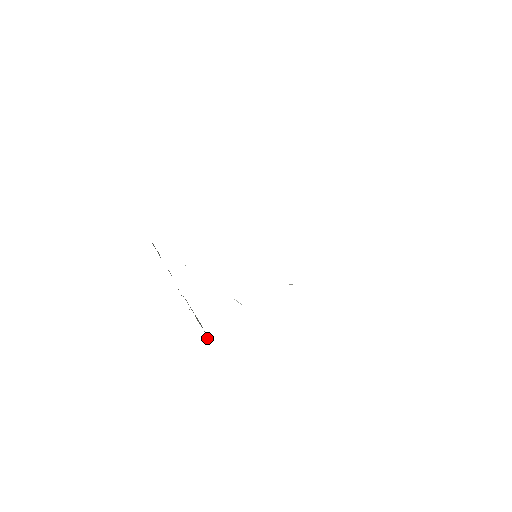
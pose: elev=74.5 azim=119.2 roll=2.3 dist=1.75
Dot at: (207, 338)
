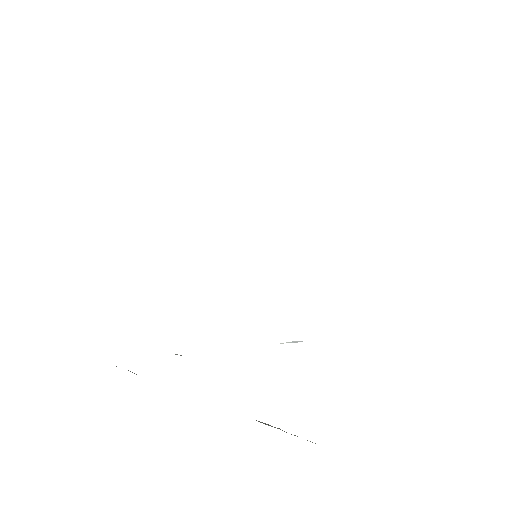
Dot at: occluded
